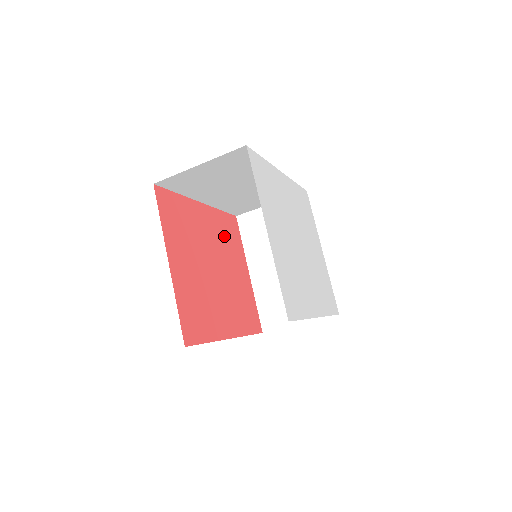
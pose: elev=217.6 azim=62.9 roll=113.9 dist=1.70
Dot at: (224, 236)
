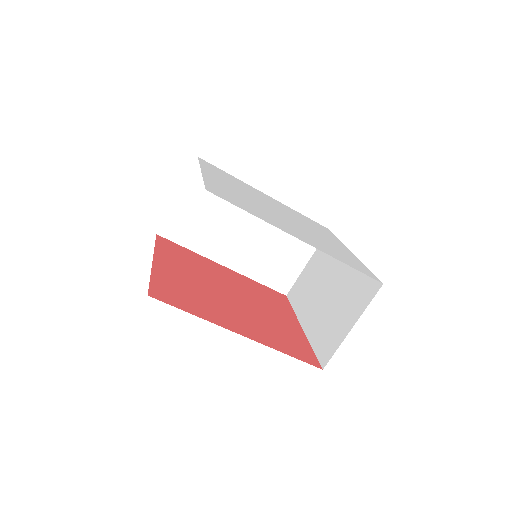
Dot at: (258, 293)
